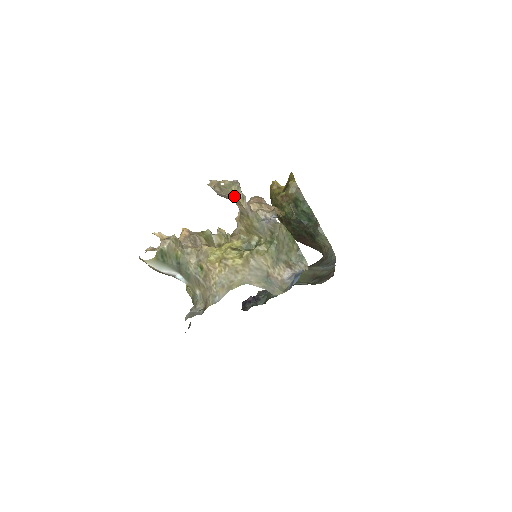
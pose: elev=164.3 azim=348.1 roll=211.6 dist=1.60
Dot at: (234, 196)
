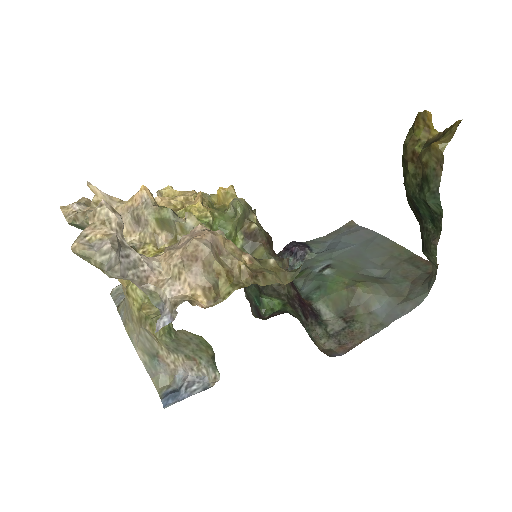
Dot at: (100, 267)
